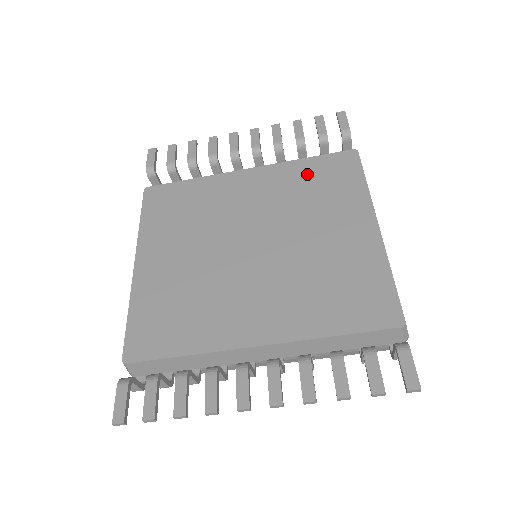
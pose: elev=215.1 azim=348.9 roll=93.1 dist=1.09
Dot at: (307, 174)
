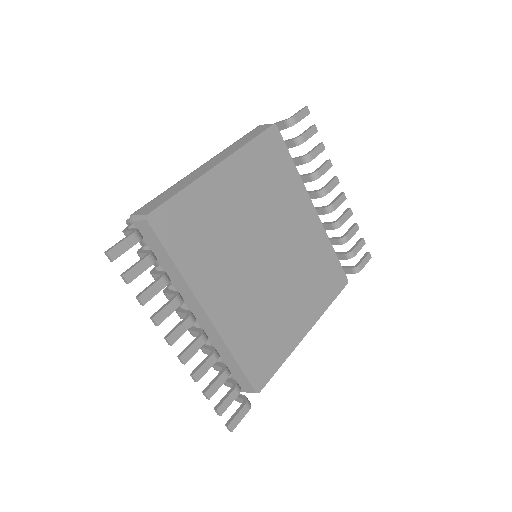
Dot at: (324, 259)
